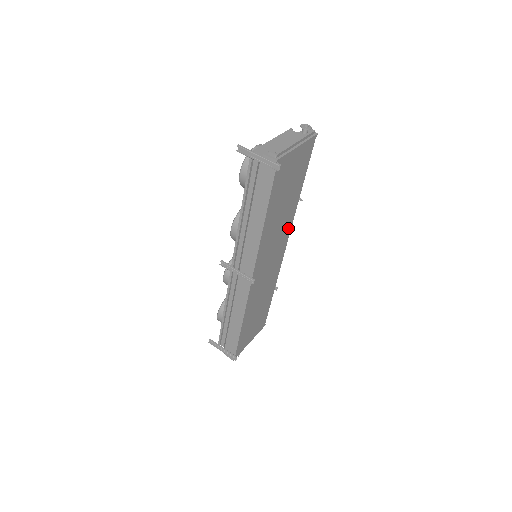
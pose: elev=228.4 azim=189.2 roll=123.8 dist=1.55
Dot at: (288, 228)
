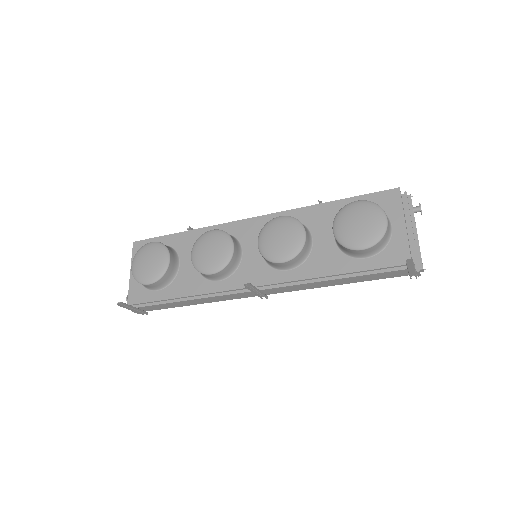
Dot at: occluded
